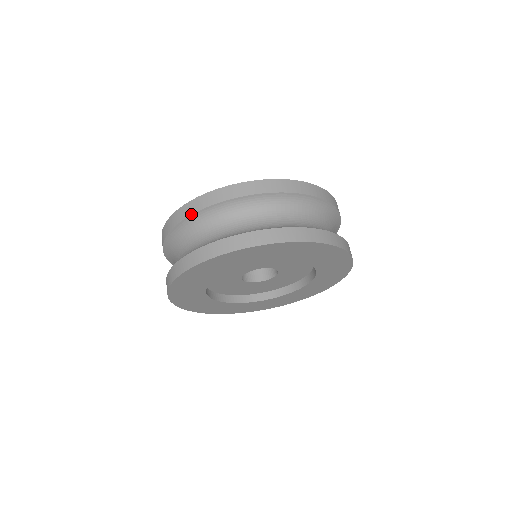
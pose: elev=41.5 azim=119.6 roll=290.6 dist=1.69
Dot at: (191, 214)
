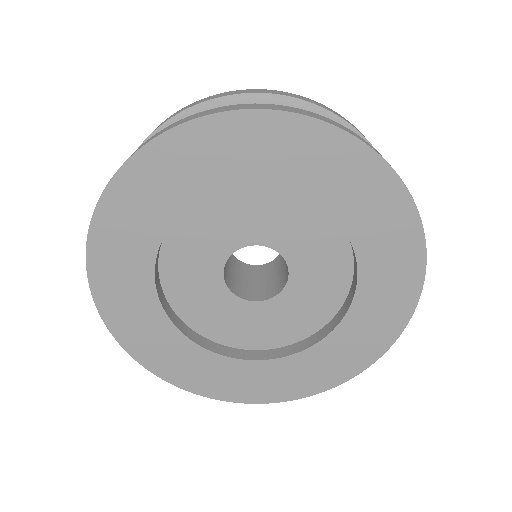
Dot at: (230, 94)
